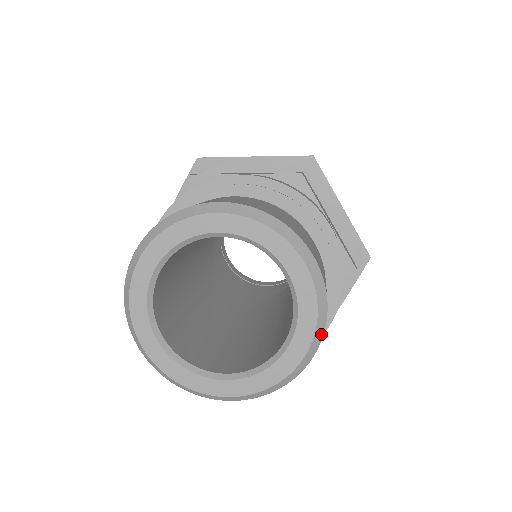
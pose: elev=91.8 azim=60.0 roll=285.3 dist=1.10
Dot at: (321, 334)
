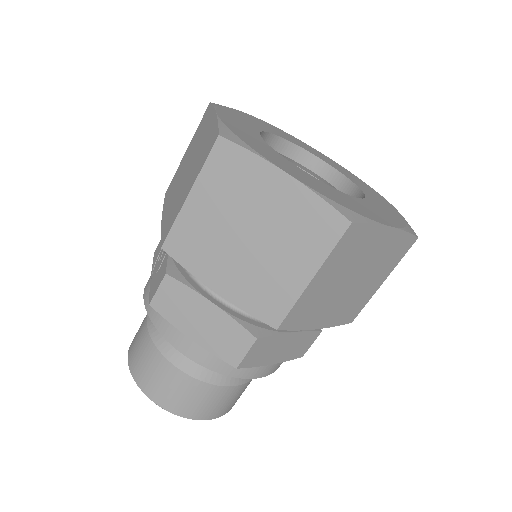
Dot at: occluded
